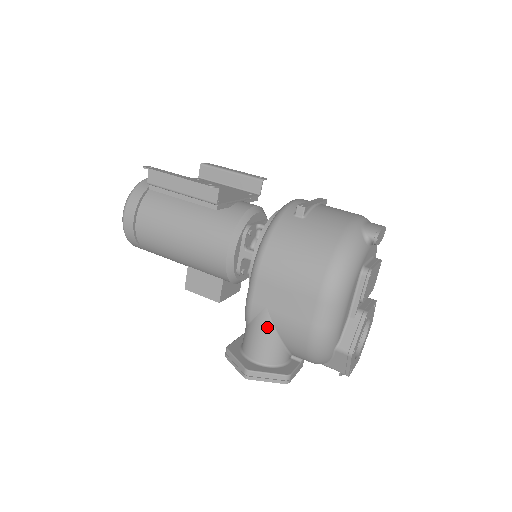
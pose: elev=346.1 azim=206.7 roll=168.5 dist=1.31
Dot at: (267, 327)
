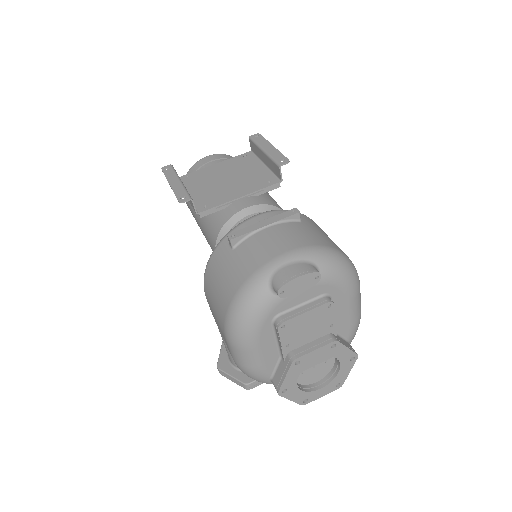
Dot at: (223, 339)
